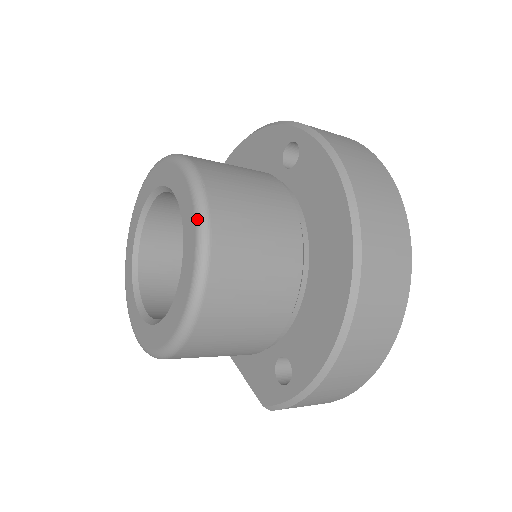
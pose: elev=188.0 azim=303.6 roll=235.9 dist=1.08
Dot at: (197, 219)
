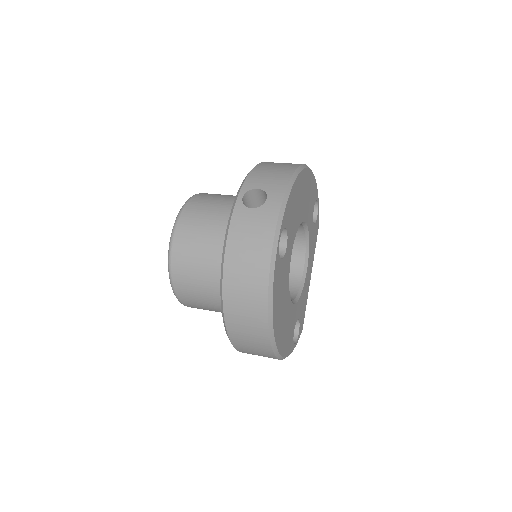
Dot at: (170, 280)
